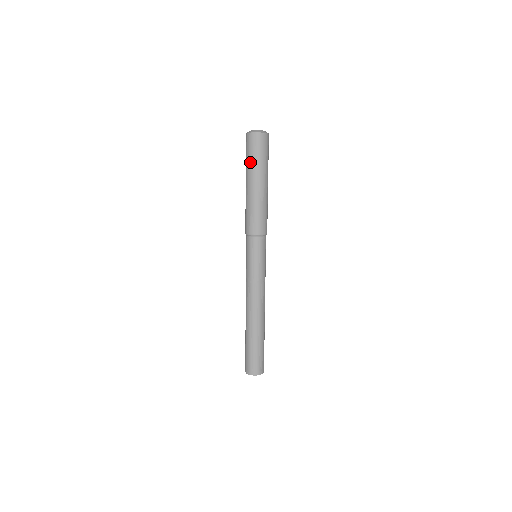
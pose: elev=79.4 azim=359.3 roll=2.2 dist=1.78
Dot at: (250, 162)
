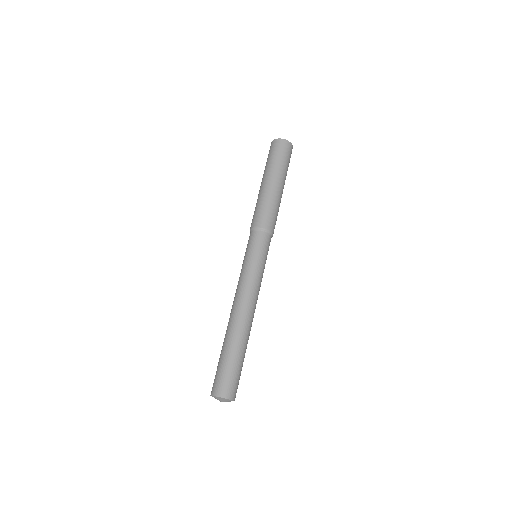
Dot at: (266, 164)
